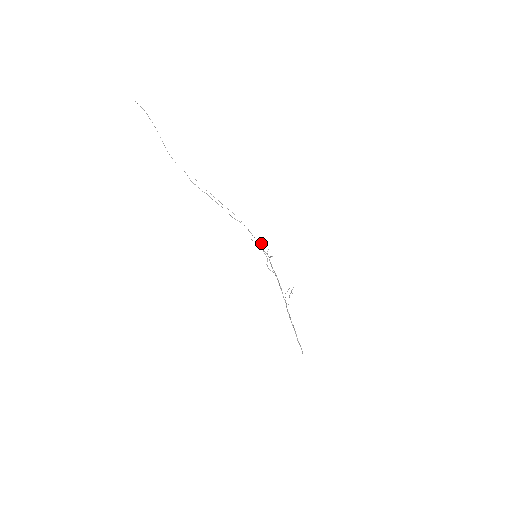
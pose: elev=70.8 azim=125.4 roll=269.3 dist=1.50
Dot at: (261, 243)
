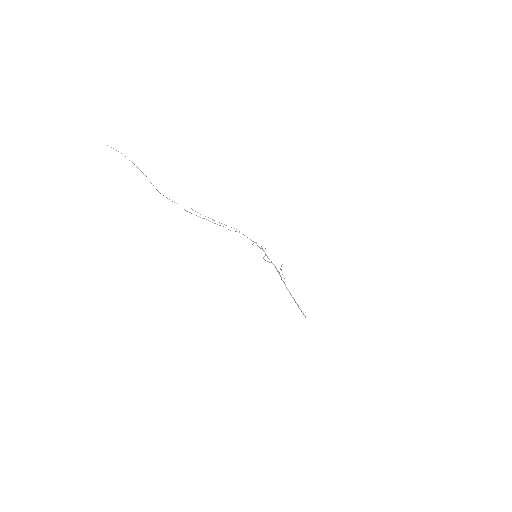
Dot at: (256, 242)
